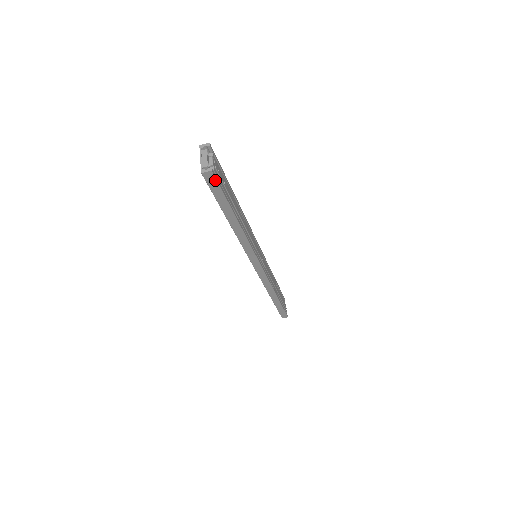
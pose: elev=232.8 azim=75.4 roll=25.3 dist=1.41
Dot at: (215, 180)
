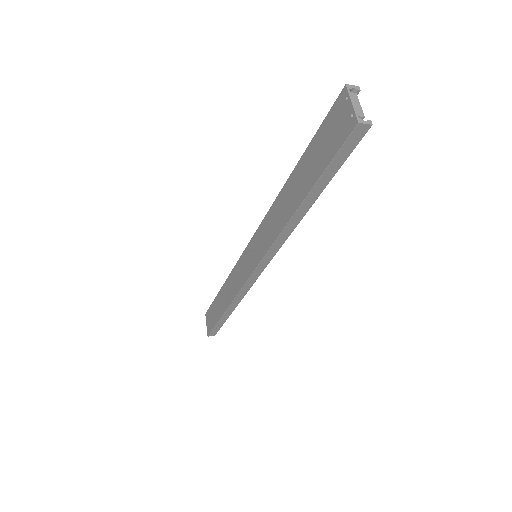
Dot at: (358, 140)
